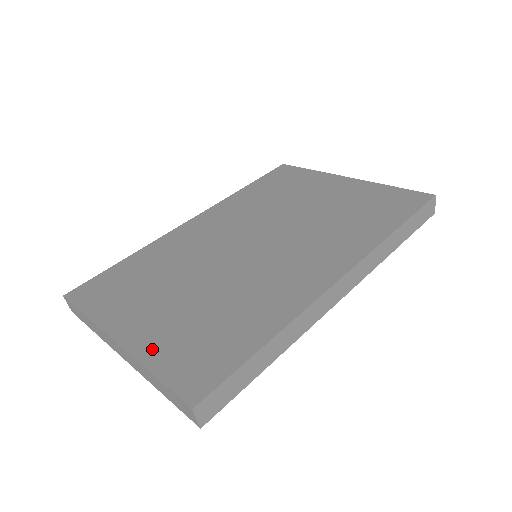
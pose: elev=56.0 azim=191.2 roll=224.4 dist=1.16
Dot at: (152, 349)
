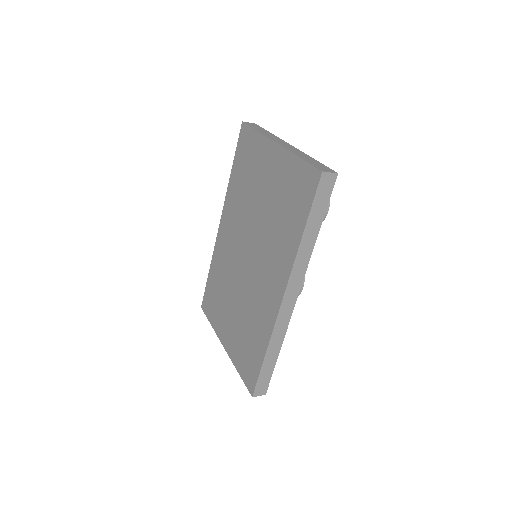
Dot at: (234, 355)
